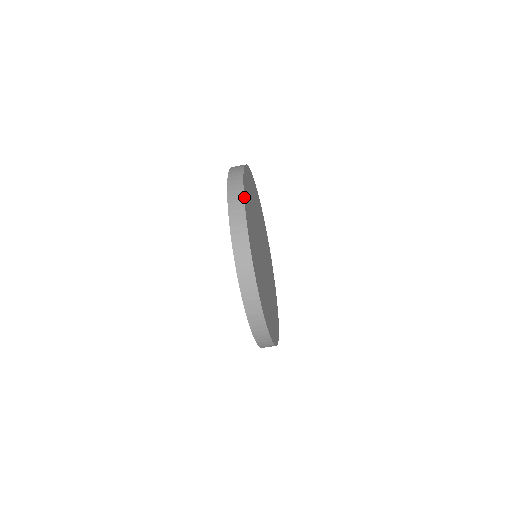
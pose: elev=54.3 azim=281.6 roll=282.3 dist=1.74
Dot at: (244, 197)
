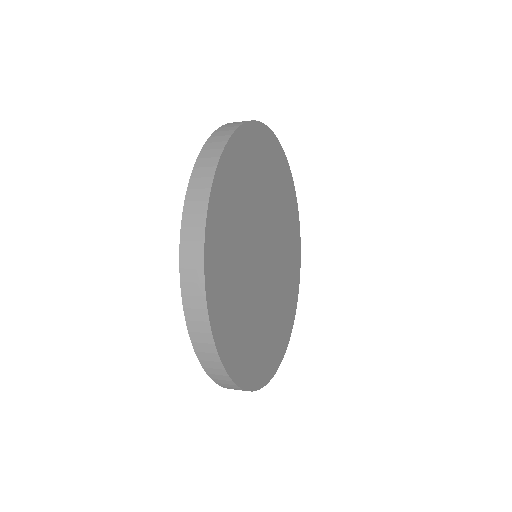
Dot at: (207, 299)
